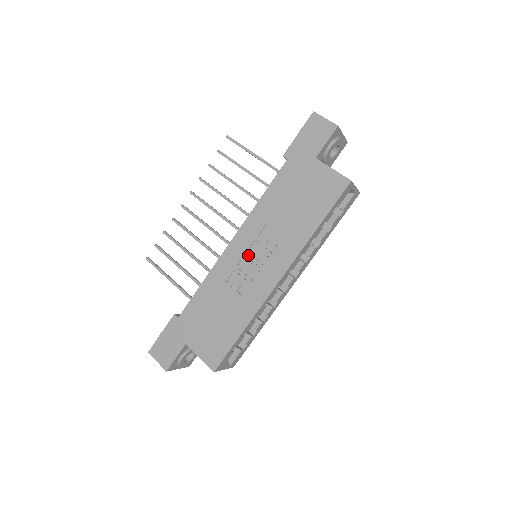
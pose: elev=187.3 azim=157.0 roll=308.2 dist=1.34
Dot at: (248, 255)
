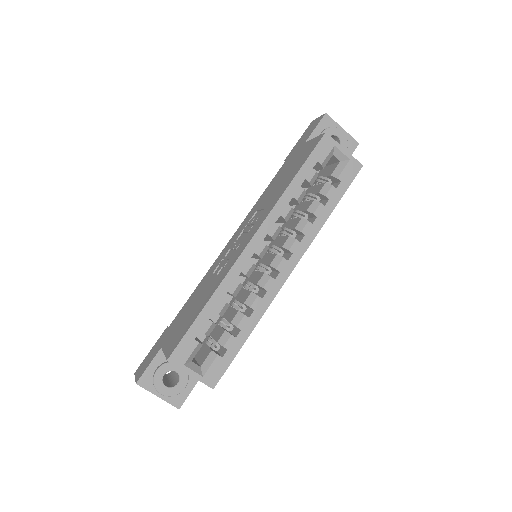
Dot at: (236, 241)
